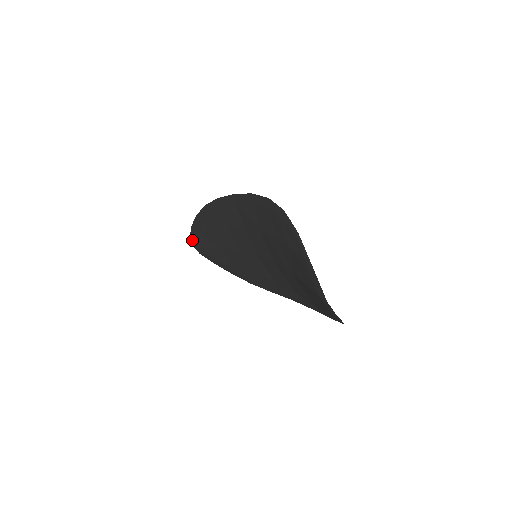
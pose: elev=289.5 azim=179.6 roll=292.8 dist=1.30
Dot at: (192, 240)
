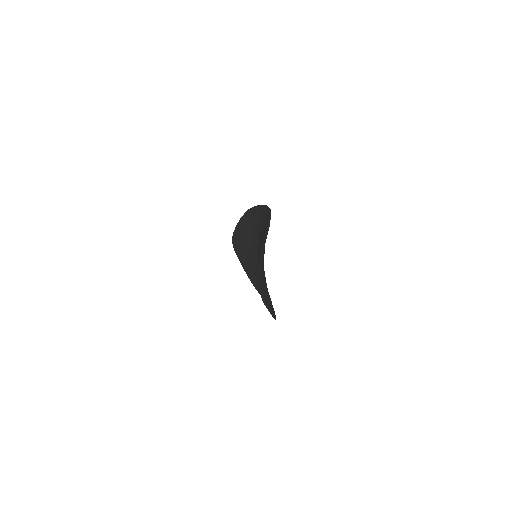
Dot at: (233, 236)
